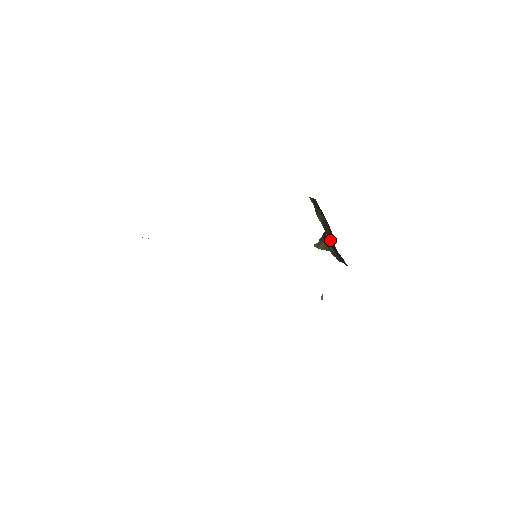
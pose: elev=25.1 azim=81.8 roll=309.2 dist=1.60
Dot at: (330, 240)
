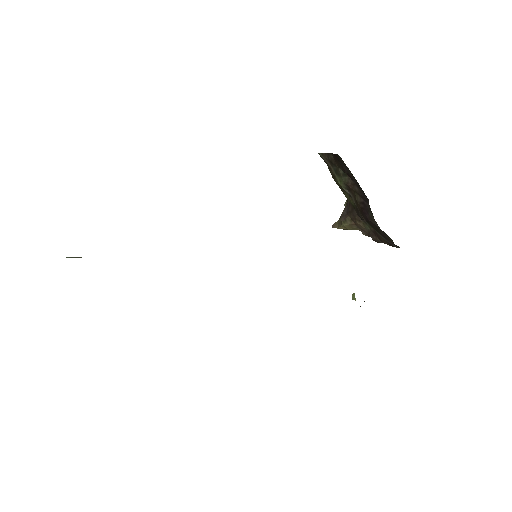
Dot at: (364, 212)
